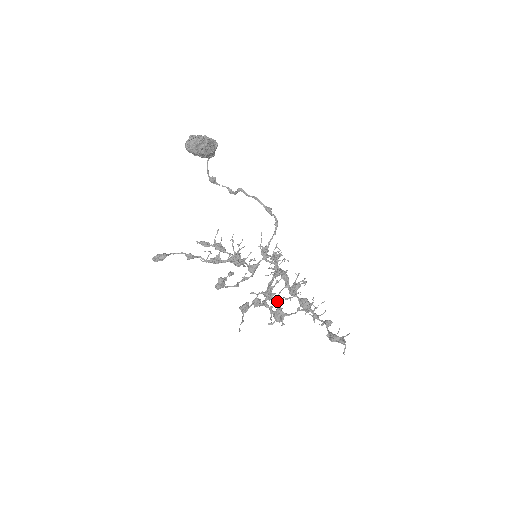
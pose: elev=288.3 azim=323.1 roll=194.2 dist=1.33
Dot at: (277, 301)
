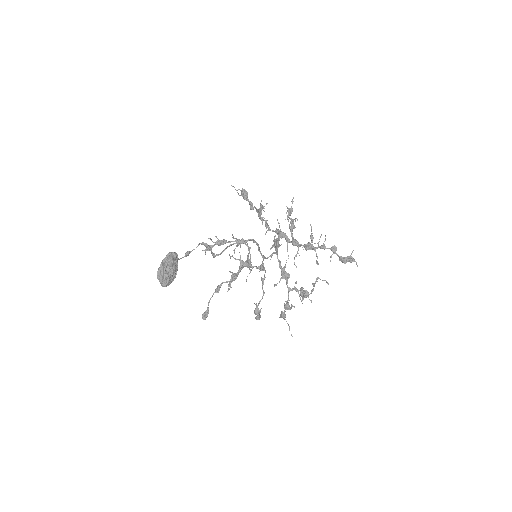
Dot at: (295, 283)
